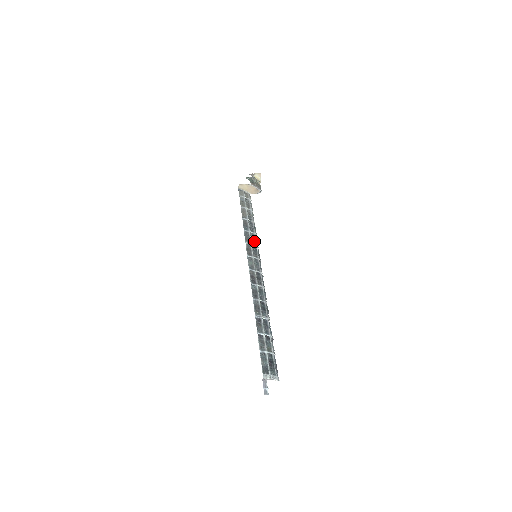
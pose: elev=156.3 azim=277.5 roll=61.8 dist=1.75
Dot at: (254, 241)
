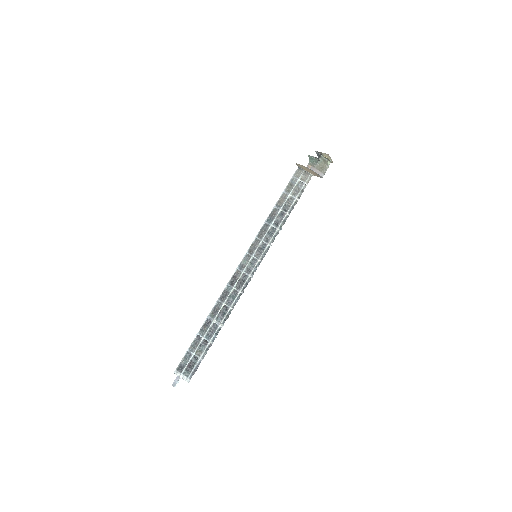
Dot at: (269, 238)
